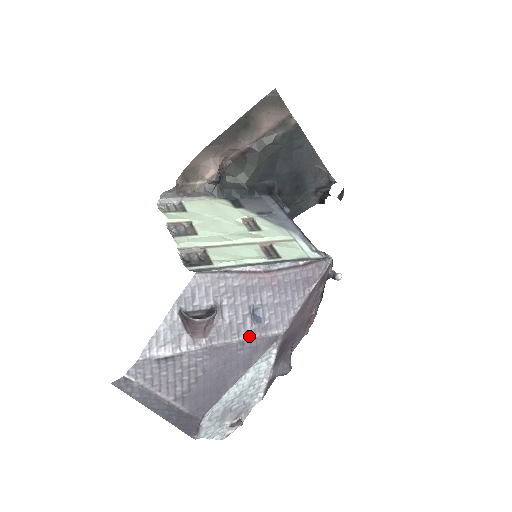
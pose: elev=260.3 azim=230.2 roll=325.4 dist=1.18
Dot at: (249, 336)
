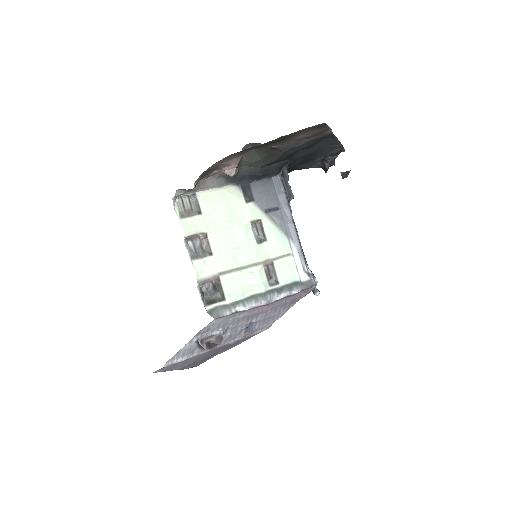
Dot at: (241, 338)
